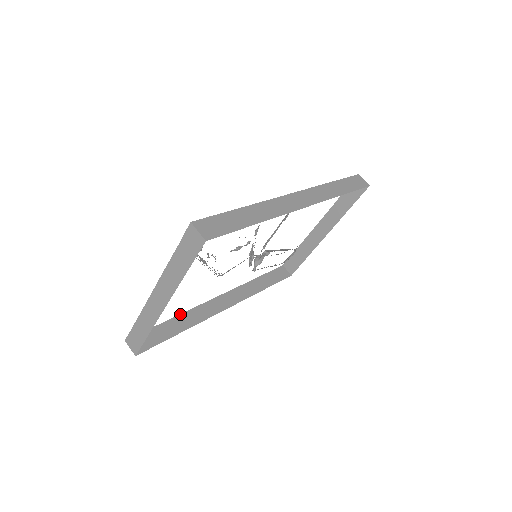
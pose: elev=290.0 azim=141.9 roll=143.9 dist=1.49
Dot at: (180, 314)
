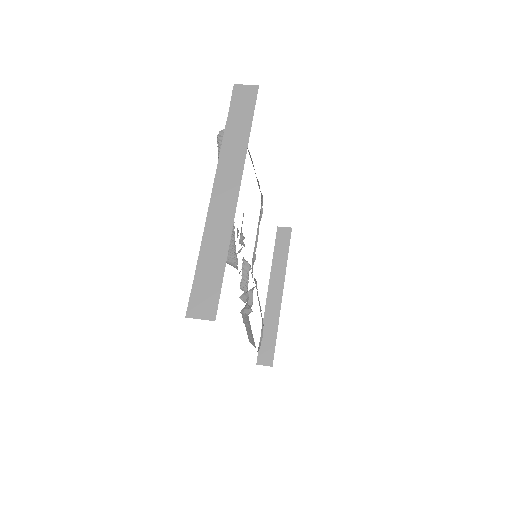
Dot at: occluded
